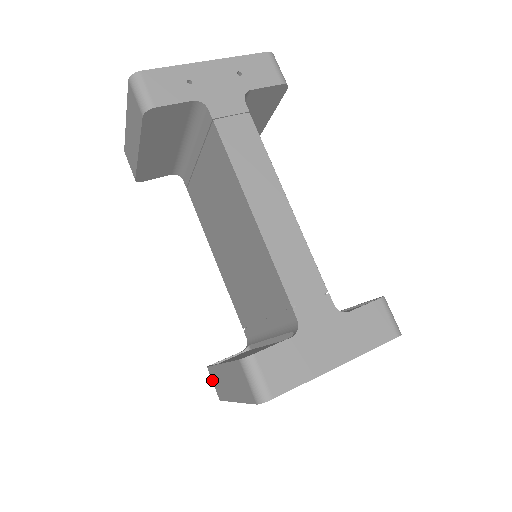
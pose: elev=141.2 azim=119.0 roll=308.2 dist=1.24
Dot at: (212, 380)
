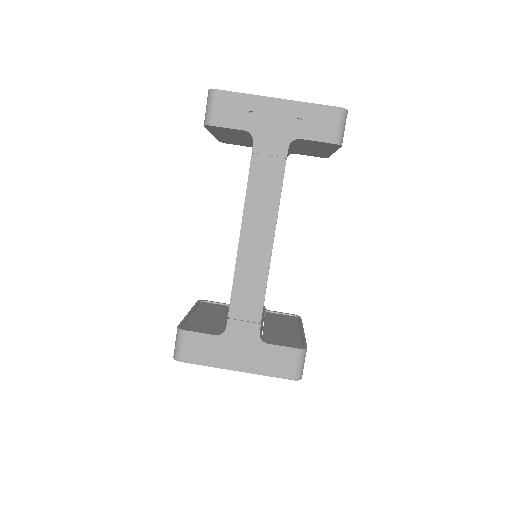
Dot at: occluded
